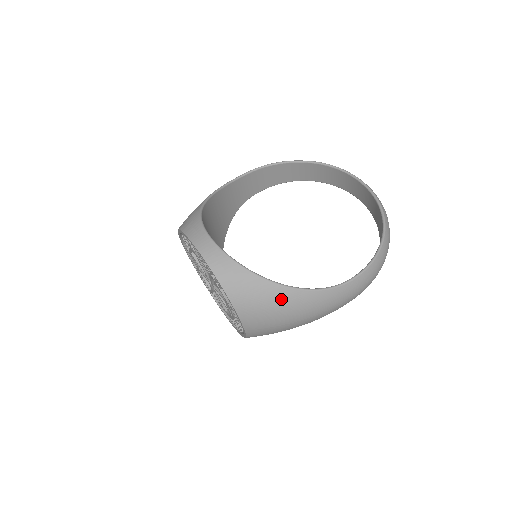
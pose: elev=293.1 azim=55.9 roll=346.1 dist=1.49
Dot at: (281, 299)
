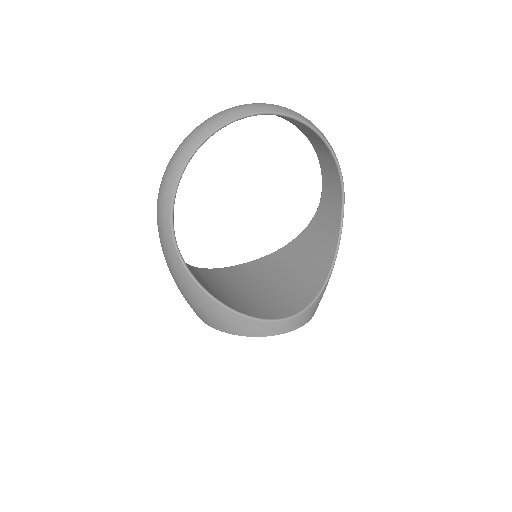
Dot at: occluded
